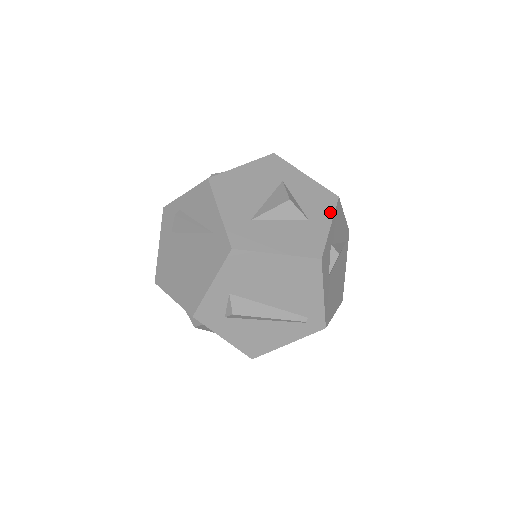
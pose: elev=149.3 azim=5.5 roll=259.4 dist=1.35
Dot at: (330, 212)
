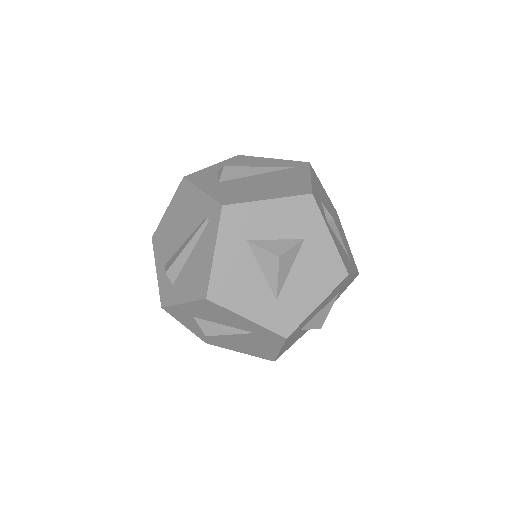
Dot at: occluded
